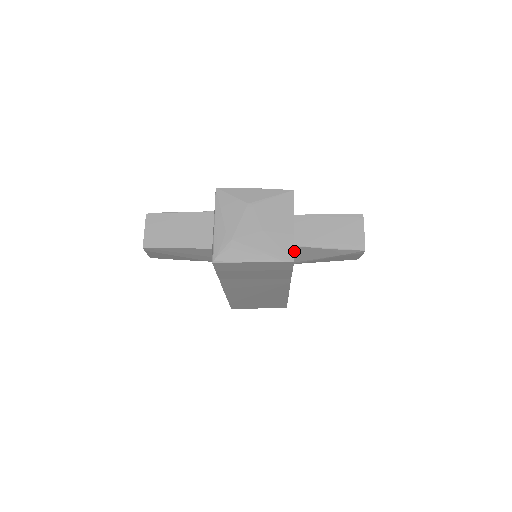
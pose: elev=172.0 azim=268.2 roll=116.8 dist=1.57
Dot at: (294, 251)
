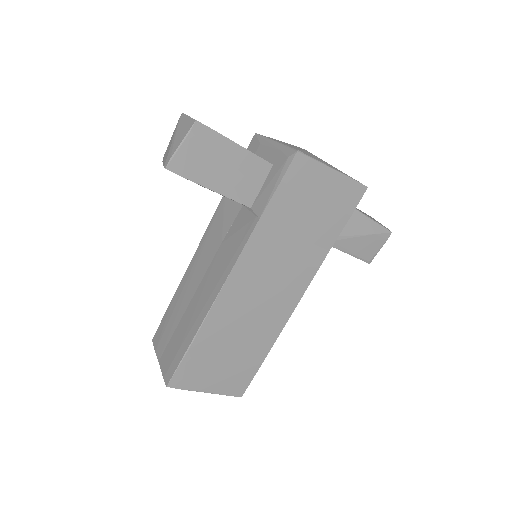
Dot at: occluded
